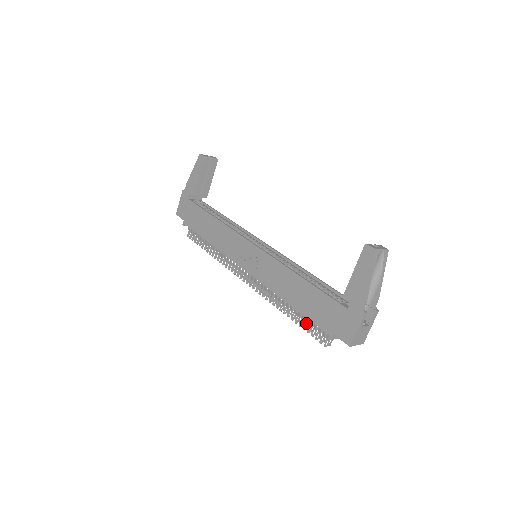
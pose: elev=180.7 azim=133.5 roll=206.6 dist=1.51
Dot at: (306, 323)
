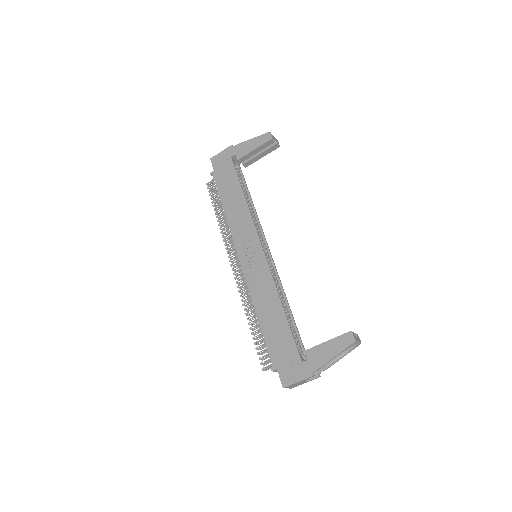
Dot at: (260, 341)
